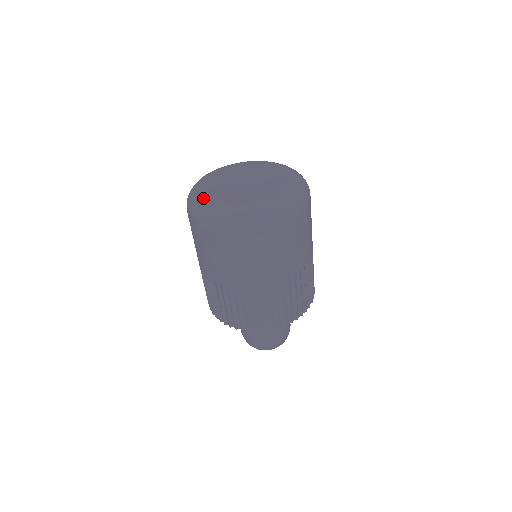
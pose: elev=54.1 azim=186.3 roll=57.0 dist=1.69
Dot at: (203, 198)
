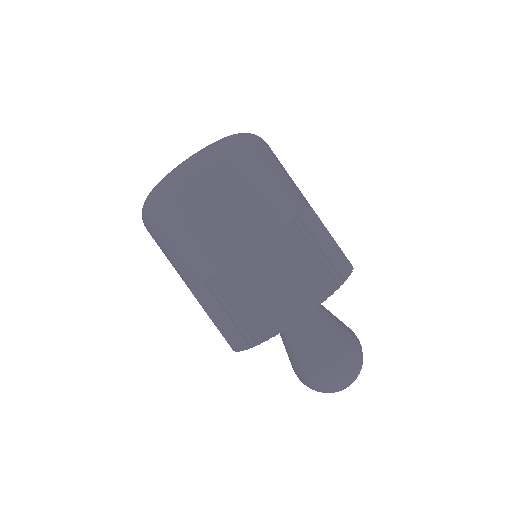
Dot at: occluded
